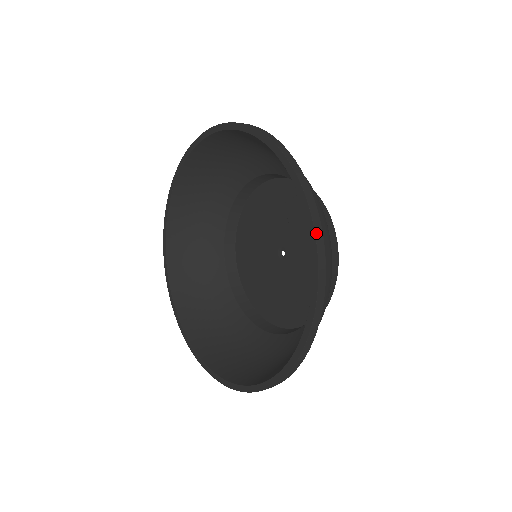
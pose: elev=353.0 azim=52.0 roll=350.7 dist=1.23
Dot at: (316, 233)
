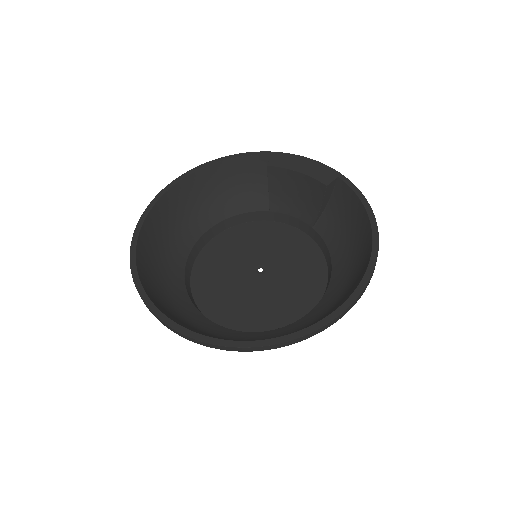
Dot at: (300, 156)
